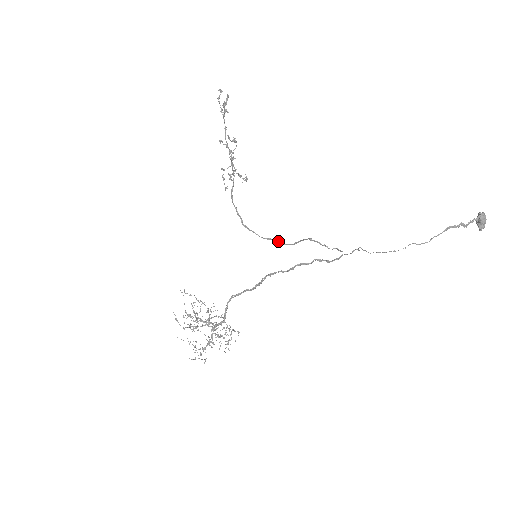
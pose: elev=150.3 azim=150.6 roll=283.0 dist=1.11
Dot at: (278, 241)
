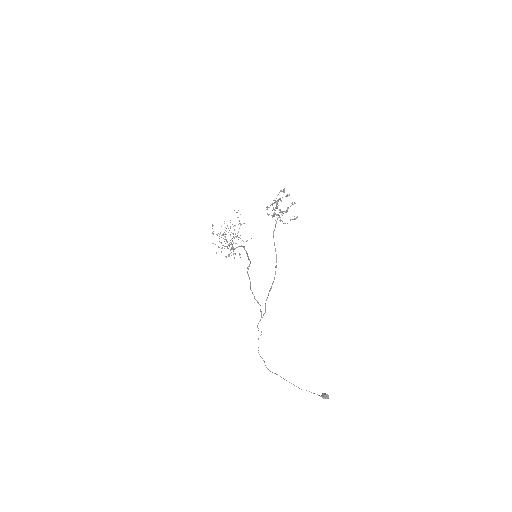
Dot at: (276, 262)
